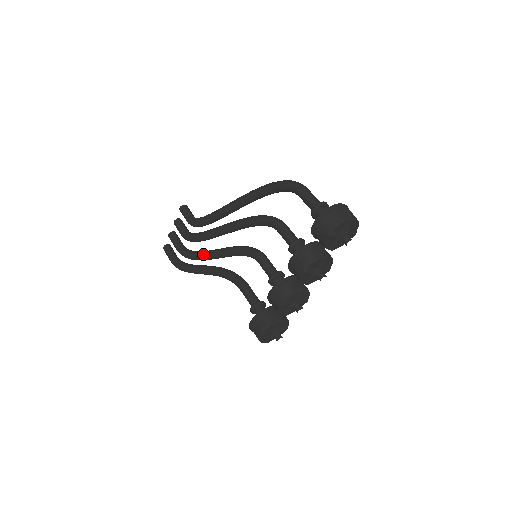
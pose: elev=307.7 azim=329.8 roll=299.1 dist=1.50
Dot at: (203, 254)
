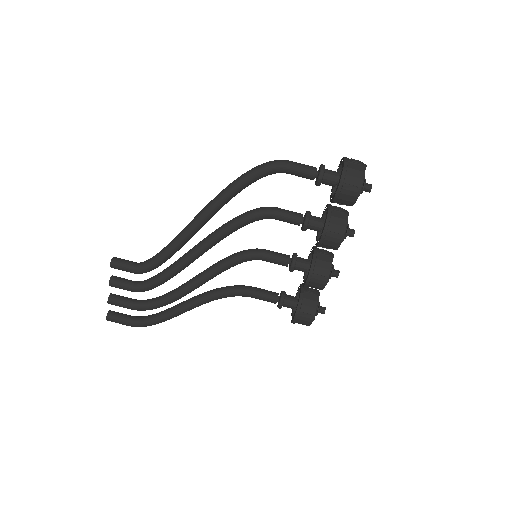
Dot at: (180, 292)
